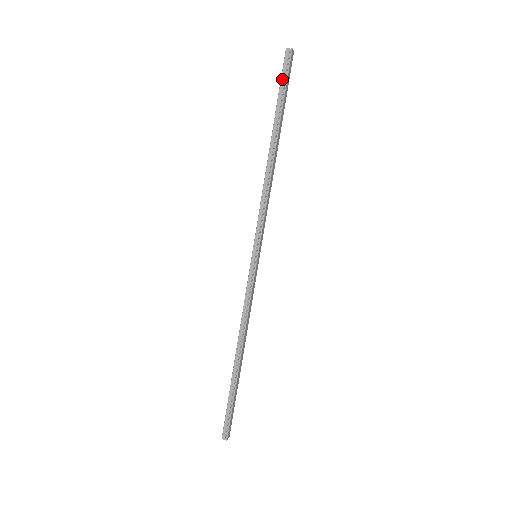
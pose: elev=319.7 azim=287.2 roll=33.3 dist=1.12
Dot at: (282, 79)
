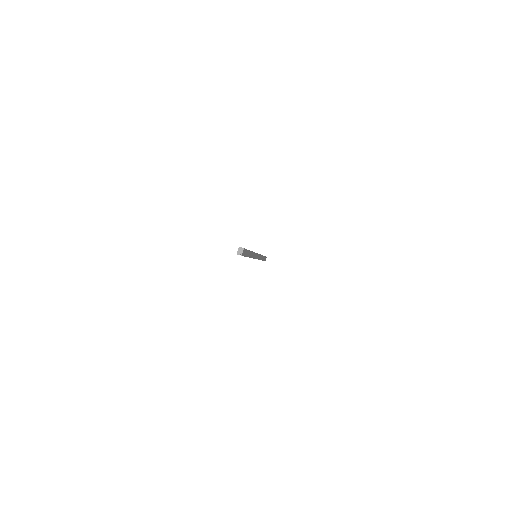
Dot at: occluded
